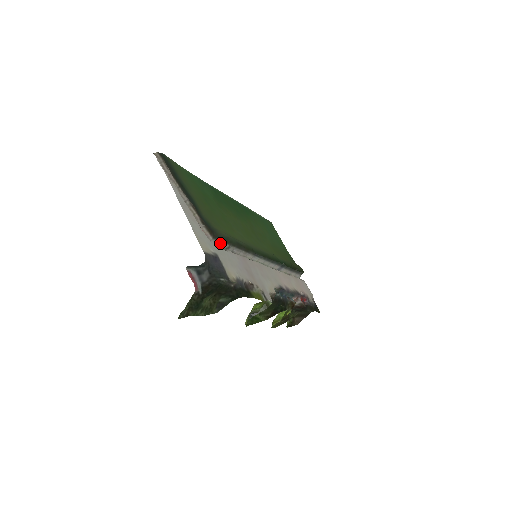
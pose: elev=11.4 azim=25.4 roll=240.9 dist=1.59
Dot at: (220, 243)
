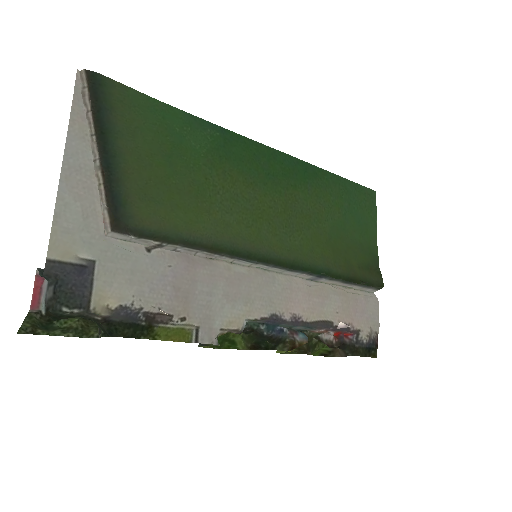
Dot at: (135, 238)
